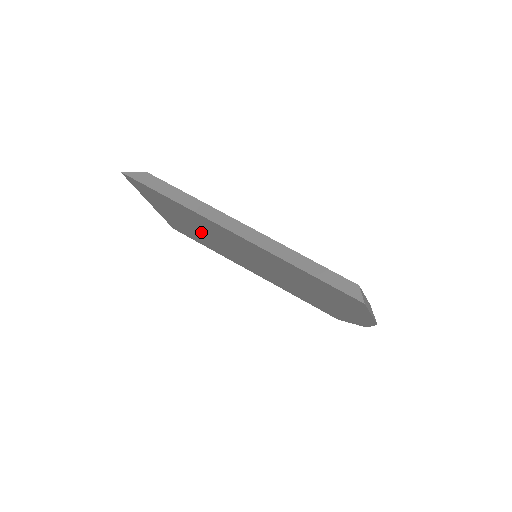
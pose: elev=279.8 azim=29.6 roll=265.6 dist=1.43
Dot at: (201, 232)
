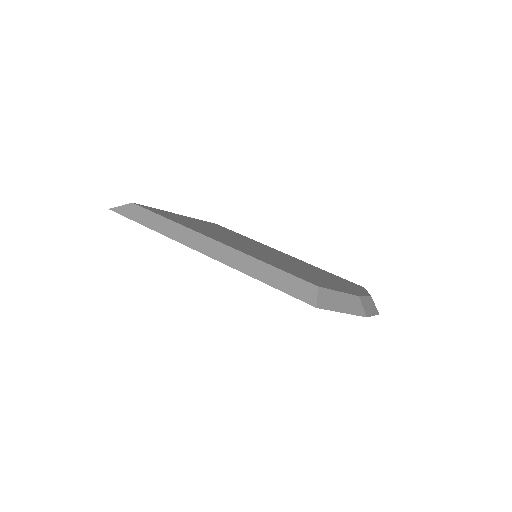
Dot at: occluded
